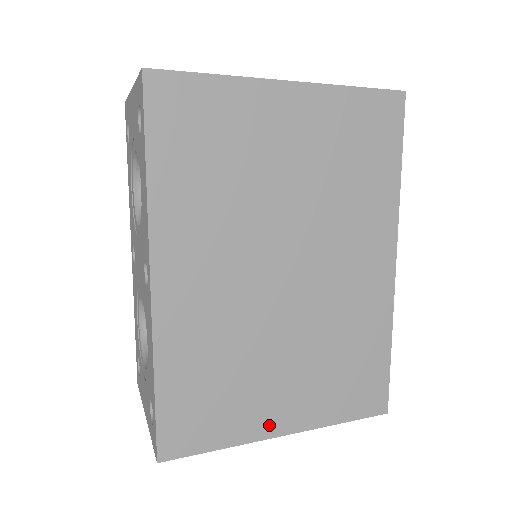
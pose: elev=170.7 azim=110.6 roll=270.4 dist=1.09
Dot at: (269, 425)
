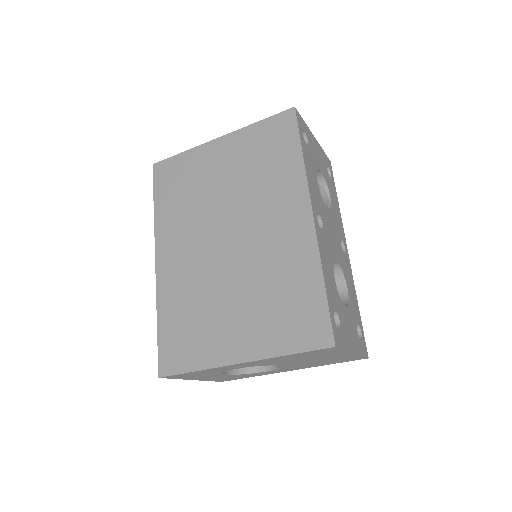
Dot at: (227, 354)
